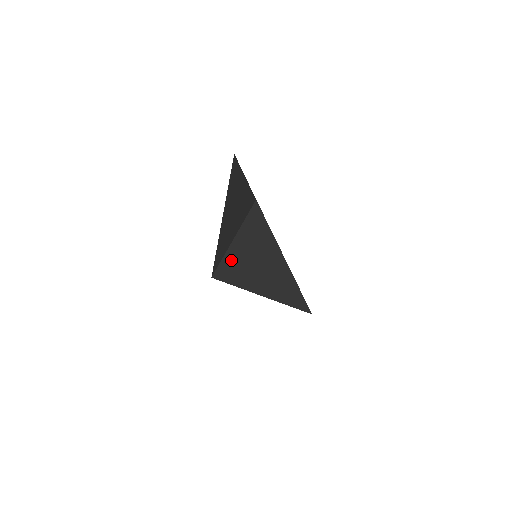
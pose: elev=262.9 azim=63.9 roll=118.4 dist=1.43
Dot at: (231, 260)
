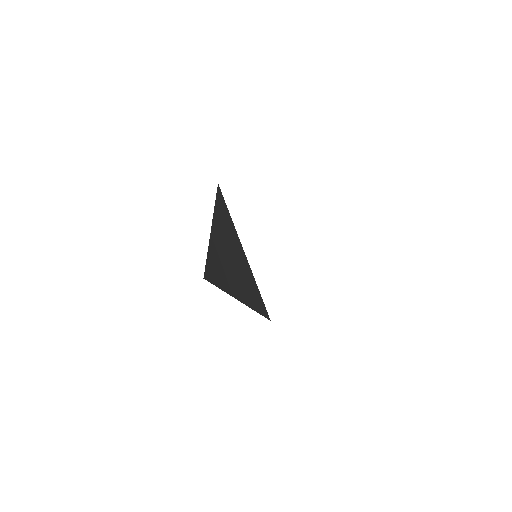
Dot at: occluded
